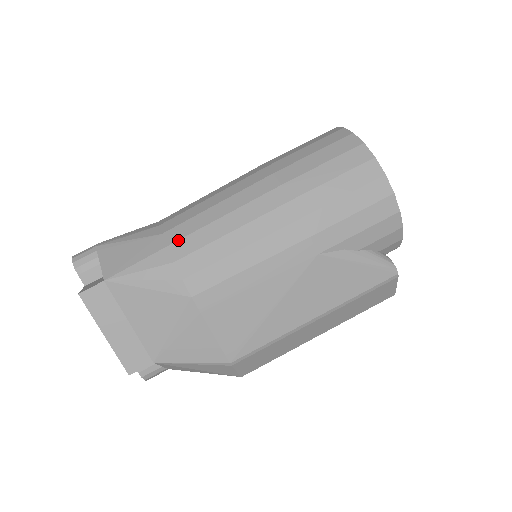
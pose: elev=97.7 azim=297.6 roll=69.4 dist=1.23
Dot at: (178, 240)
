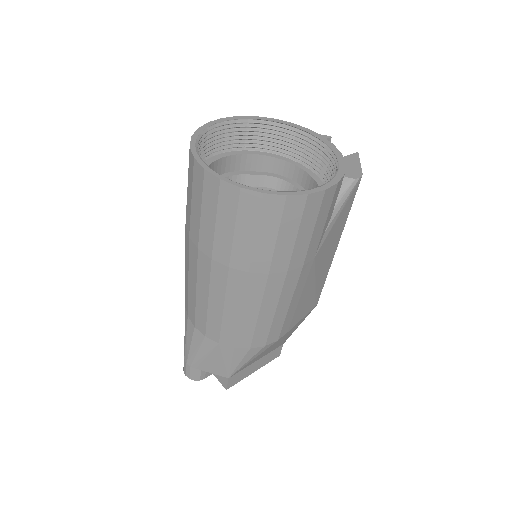
Dot at: (235, 341)
